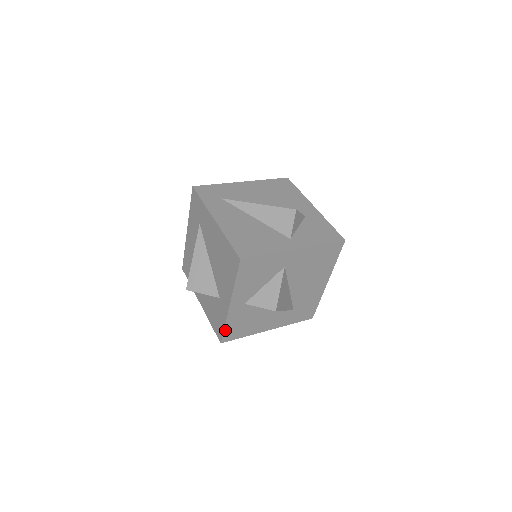
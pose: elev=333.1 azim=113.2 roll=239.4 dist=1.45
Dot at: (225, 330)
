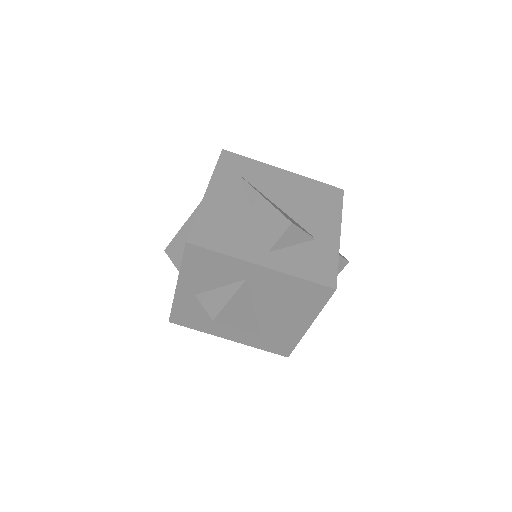
Dot at: (173, 311)
